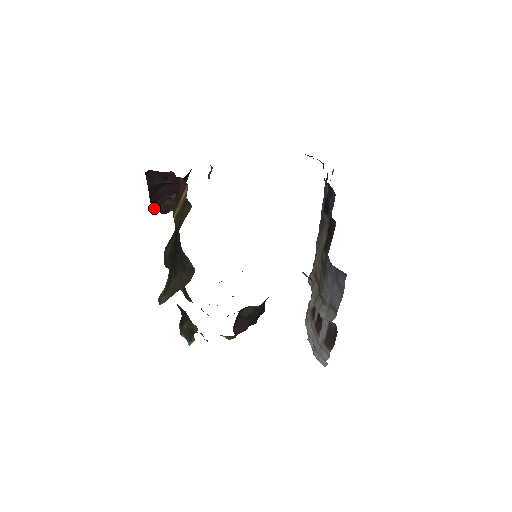
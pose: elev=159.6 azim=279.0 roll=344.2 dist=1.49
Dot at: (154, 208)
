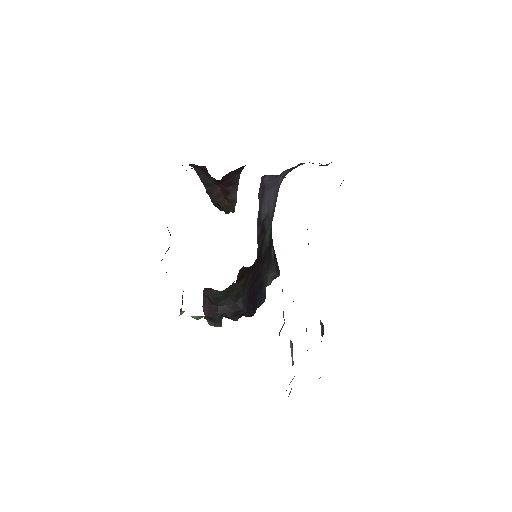
Dot at: (218, 206)
